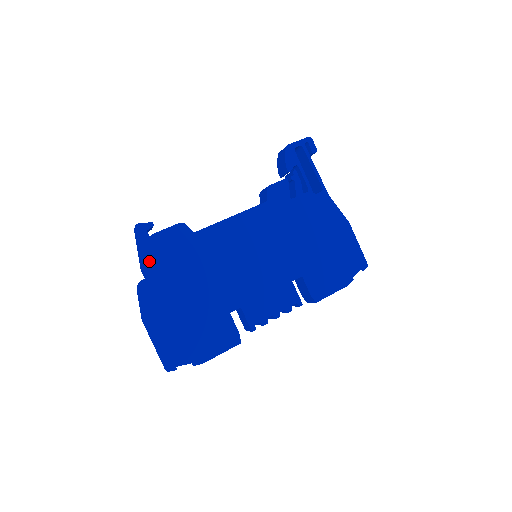
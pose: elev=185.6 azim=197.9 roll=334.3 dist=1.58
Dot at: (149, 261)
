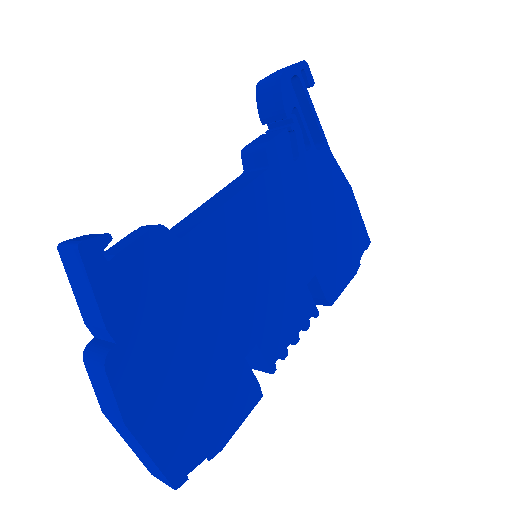
Dot at: (115, 311)
